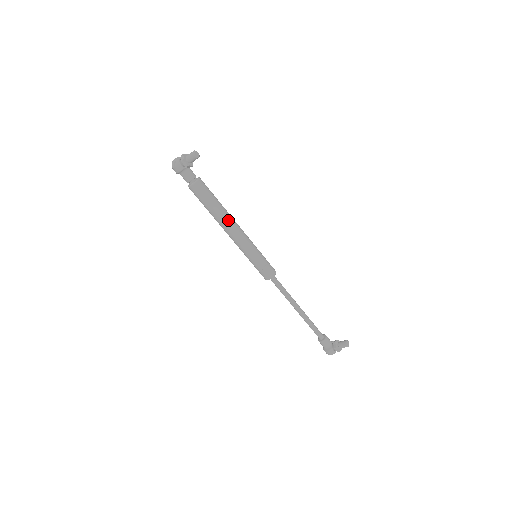
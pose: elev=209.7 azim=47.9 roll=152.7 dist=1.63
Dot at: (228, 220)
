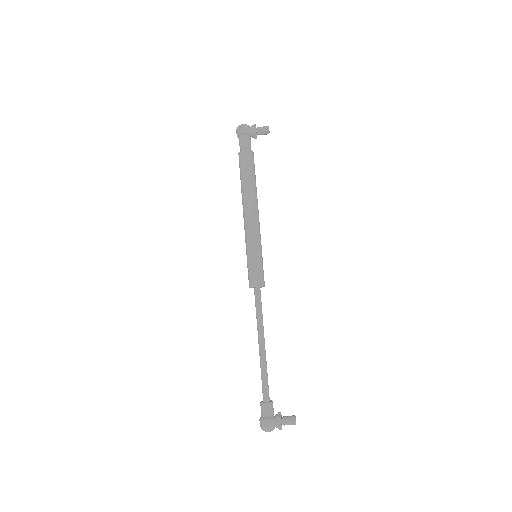
Dot at: (256, 201)
